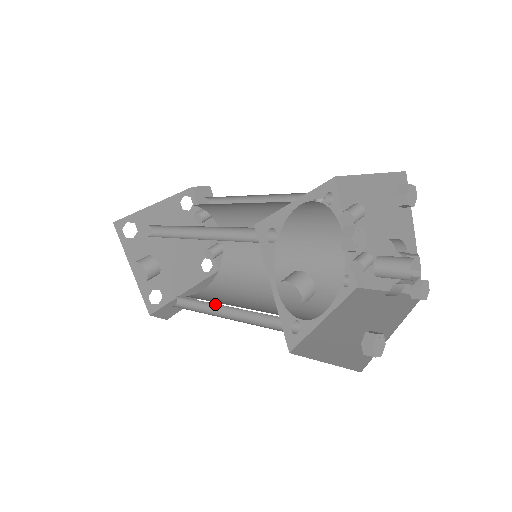
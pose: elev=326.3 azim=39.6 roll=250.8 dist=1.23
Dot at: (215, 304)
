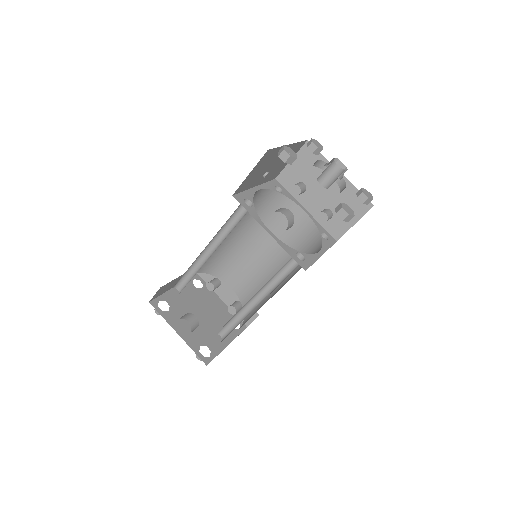
Dot at: (247, 307)
